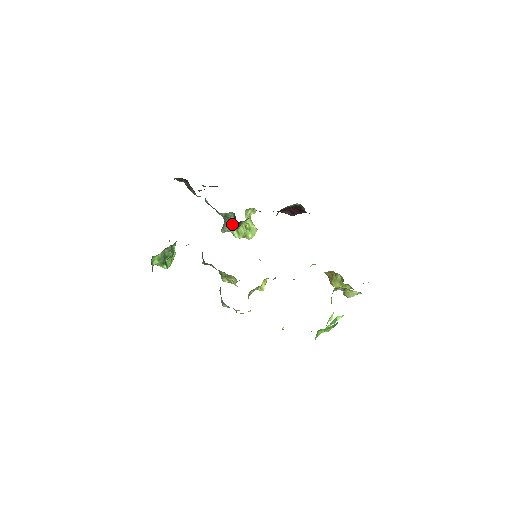
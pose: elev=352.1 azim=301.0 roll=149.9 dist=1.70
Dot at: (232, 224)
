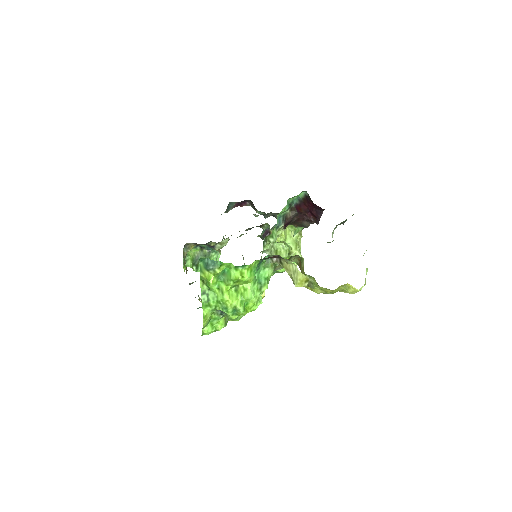
Dot at: occluded
